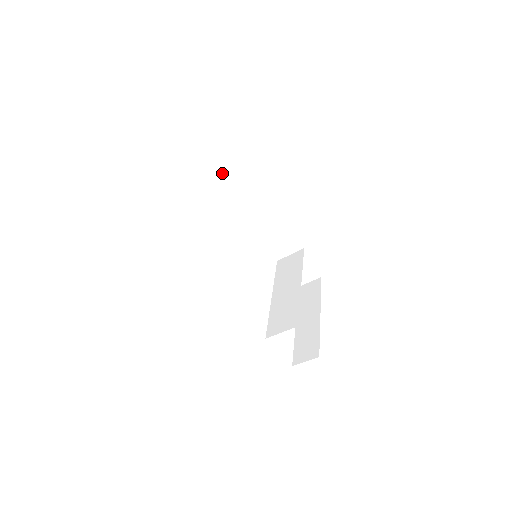
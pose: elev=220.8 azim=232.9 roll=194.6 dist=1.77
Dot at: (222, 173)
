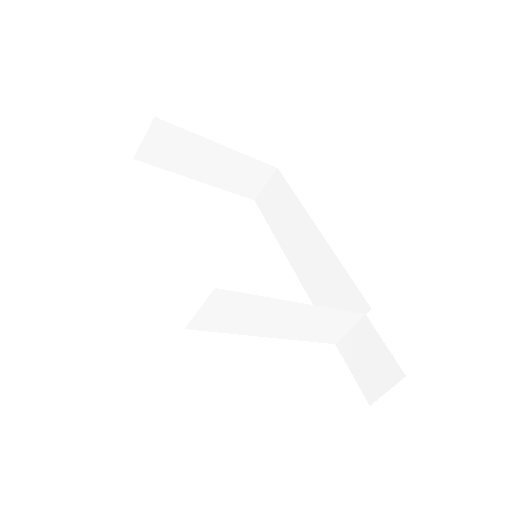
Dot at: (281, 212)
